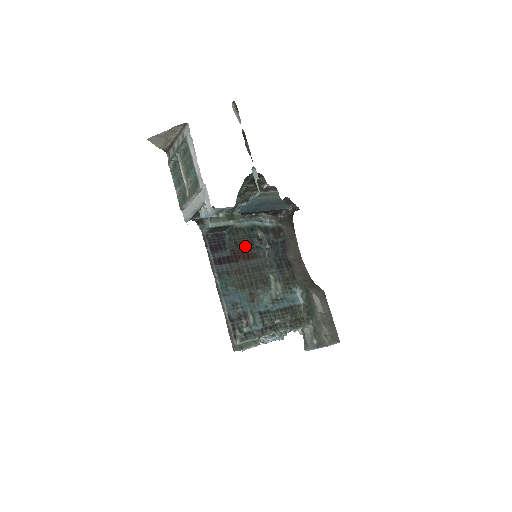
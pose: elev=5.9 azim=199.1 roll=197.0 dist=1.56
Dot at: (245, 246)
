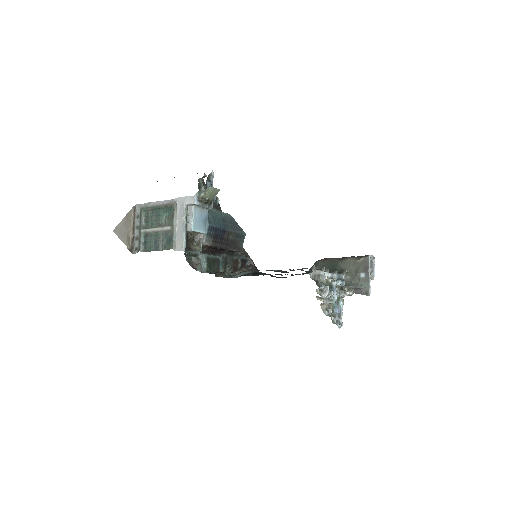
Dot at: occluded
